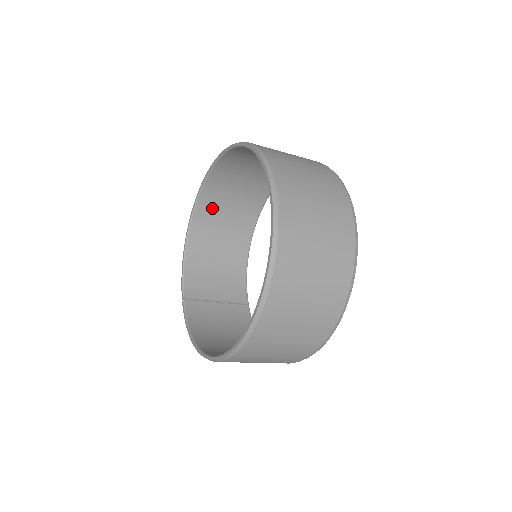
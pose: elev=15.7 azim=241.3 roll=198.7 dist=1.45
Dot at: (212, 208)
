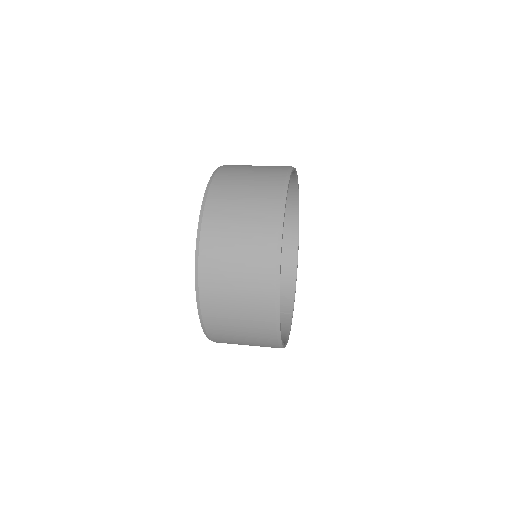
Dot at: occluded
